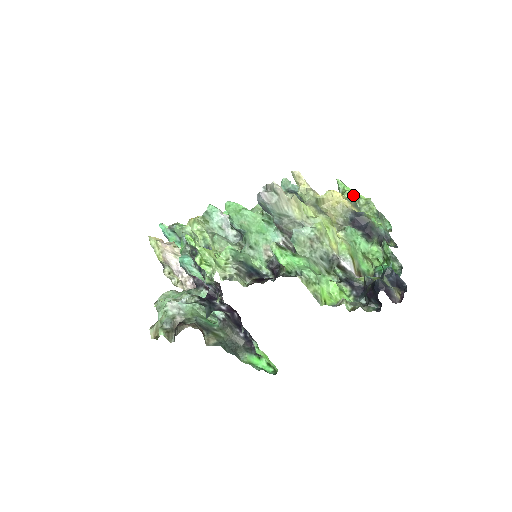
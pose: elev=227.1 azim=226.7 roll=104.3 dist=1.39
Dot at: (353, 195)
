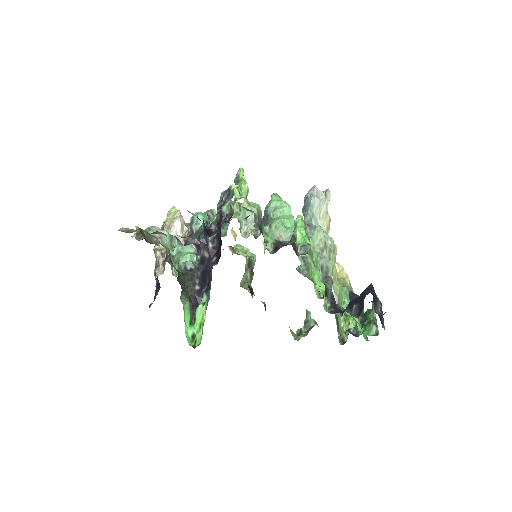
Dot at: occluded
